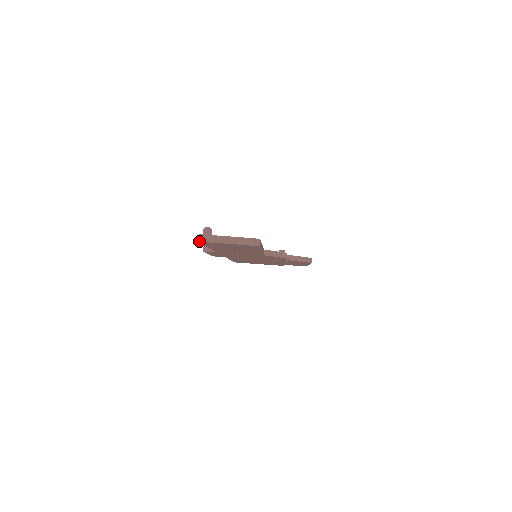
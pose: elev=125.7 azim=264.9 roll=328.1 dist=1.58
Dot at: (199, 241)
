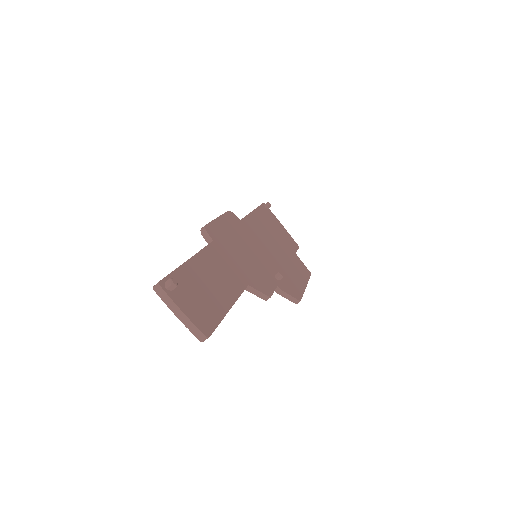
Dot at: (154, 288)
